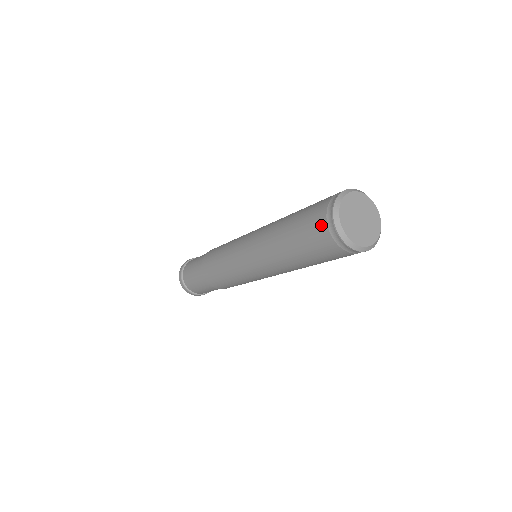
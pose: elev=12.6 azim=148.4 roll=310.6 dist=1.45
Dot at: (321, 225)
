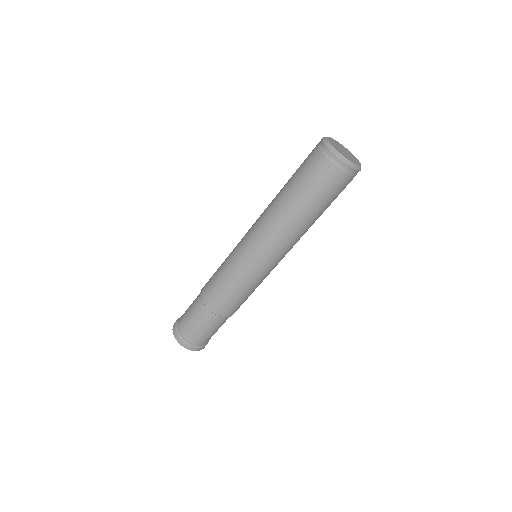
Dot at: (314, 152)
